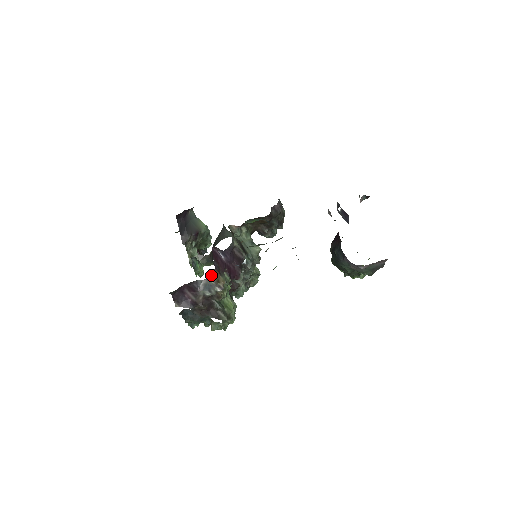
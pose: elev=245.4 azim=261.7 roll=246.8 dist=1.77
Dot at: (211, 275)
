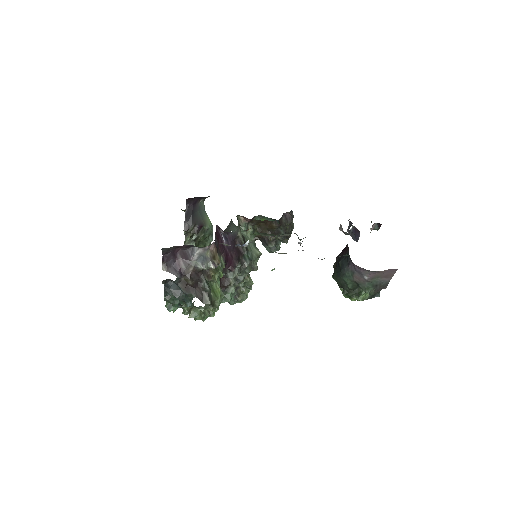
Dot at: (209, 247)
